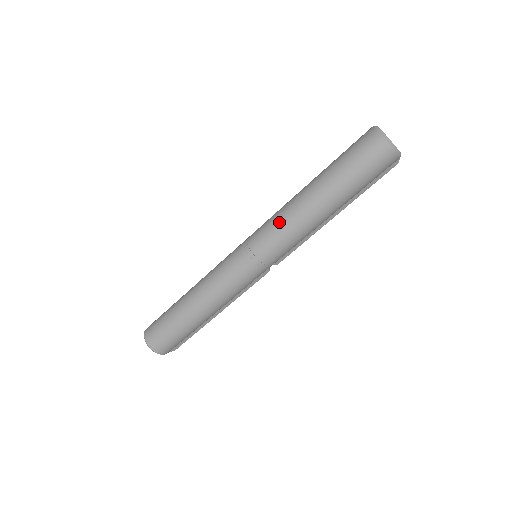
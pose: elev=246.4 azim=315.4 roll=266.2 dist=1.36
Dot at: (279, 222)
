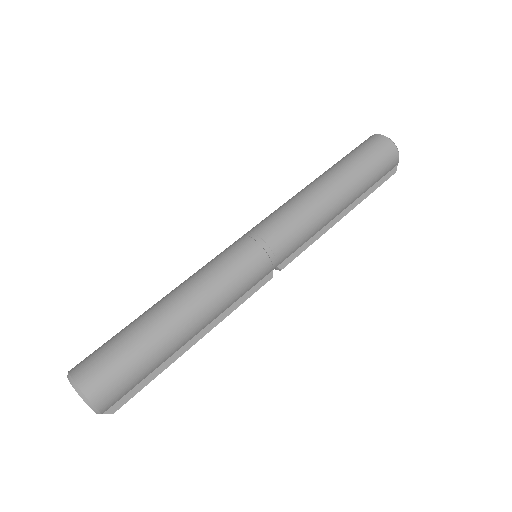
Dot at: (289, 205)
